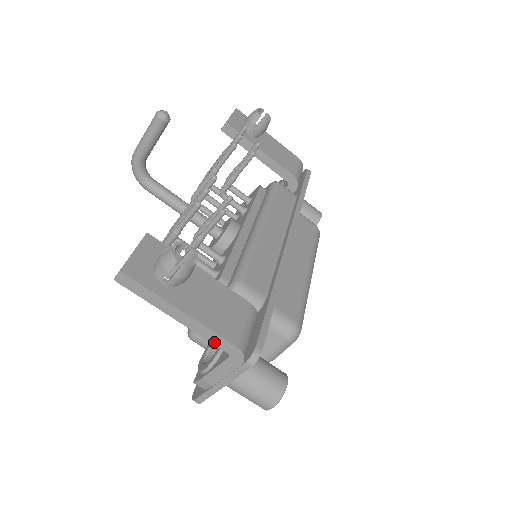
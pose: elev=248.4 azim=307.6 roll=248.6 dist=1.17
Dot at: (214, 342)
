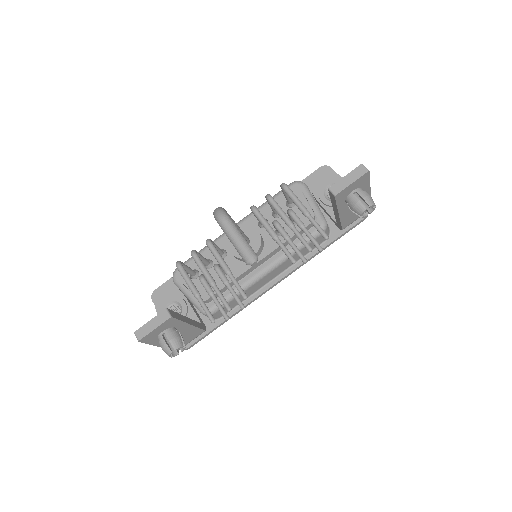
Dot at: occluded
